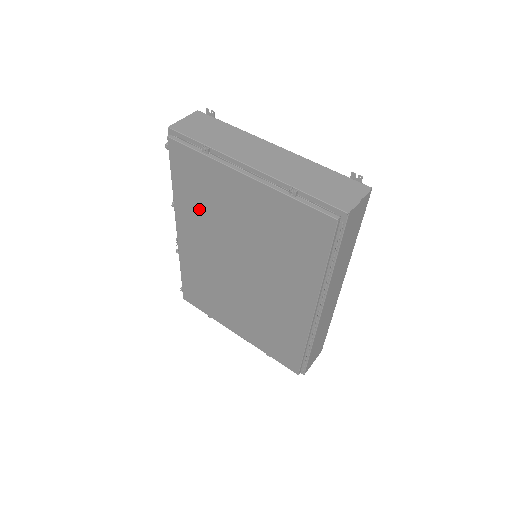
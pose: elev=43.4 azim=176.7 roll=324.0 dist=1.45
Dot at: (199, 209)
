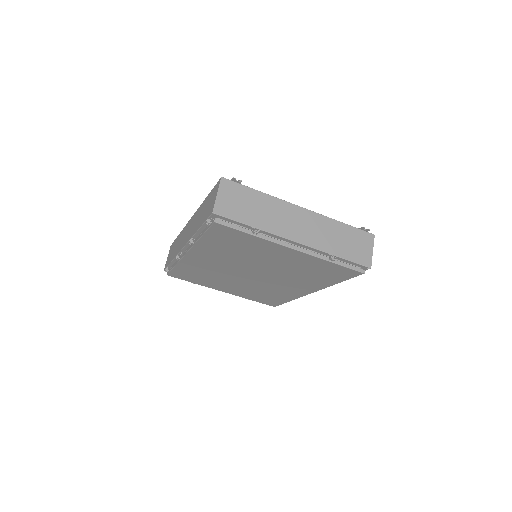
Dot at: (226, 251)
